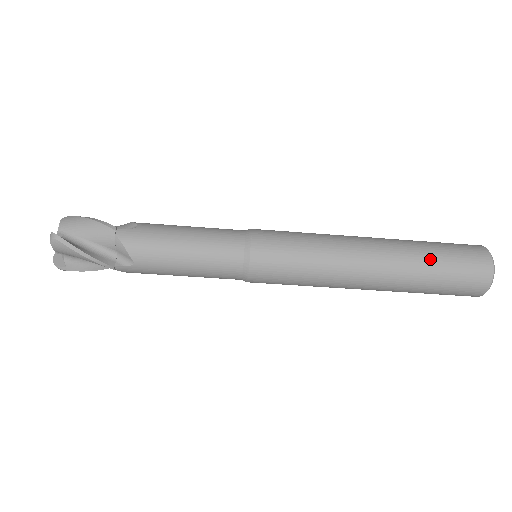
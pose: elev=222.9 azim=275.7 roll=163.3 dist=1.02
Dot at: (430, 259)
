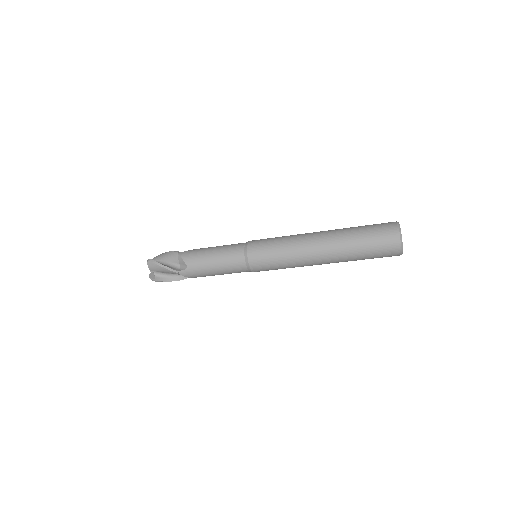
Dot at: (358, 256)
